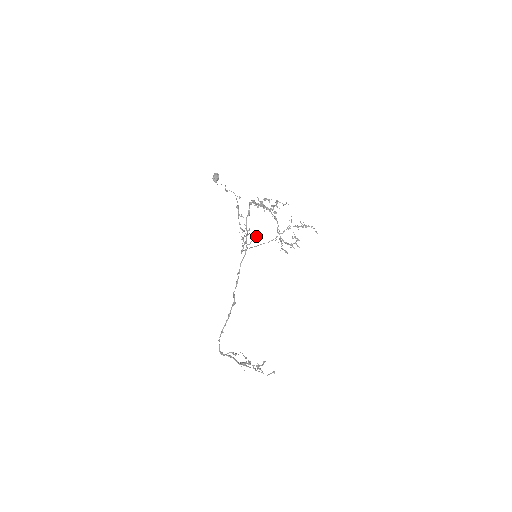
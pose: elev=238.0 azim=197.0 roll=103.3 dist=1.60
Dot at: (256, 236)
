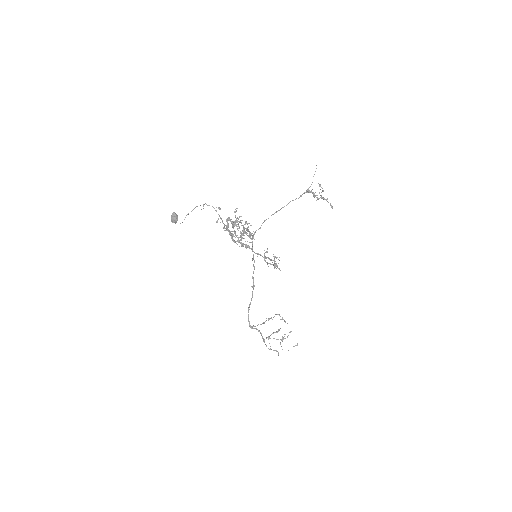
Dot at: (253, 235)
